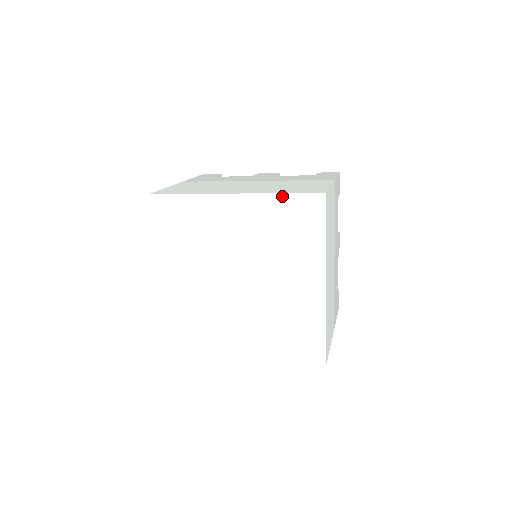
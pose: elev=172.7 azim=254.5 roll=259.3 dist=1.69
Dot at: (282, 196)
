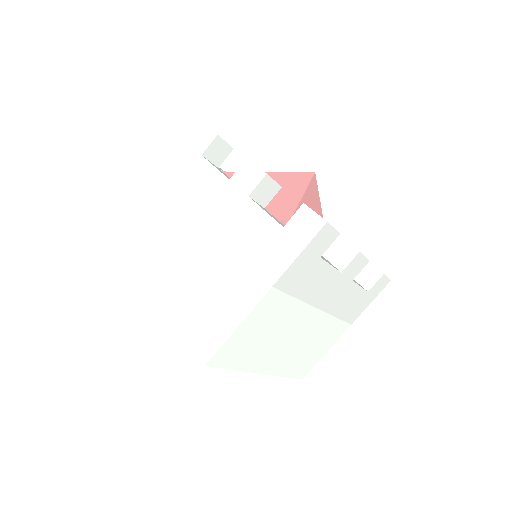
Dot at: (182, 331)
